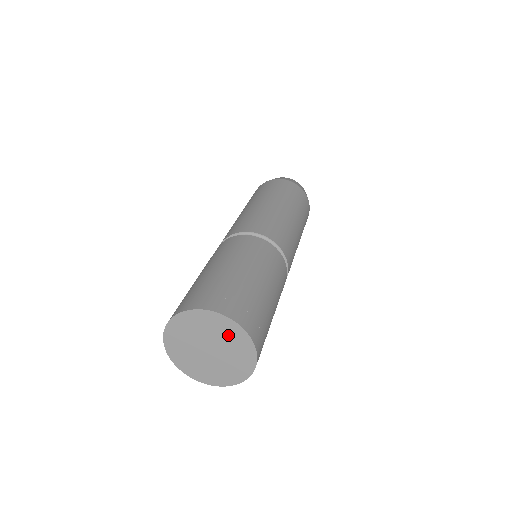
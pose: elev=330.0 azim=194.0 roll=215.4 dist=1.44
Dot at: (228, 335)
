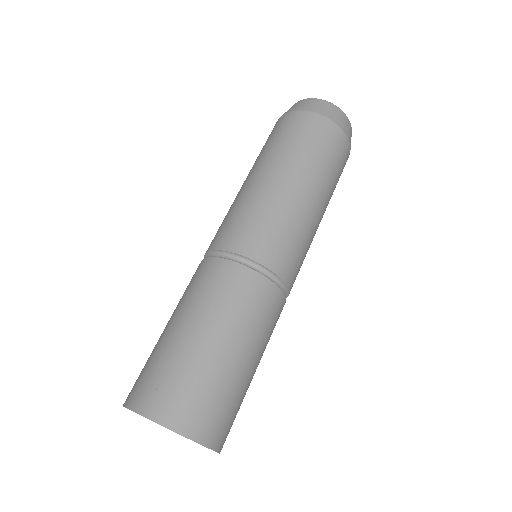
Dot at: occluded
